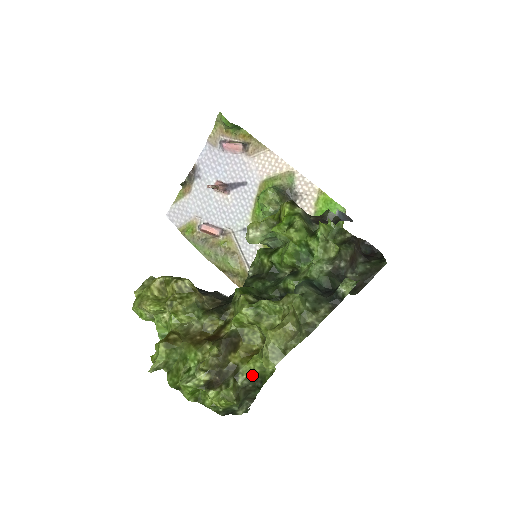
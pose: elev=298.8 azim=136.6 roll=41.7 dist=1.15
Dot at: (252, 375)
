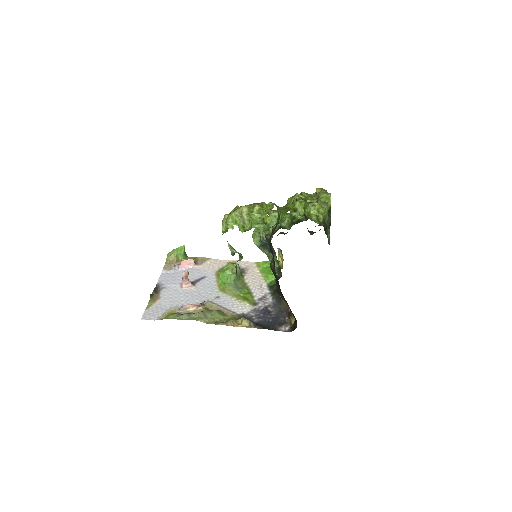
Dot at: occluded
